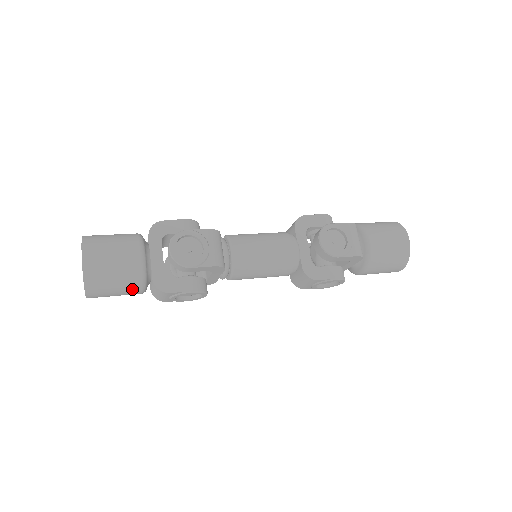
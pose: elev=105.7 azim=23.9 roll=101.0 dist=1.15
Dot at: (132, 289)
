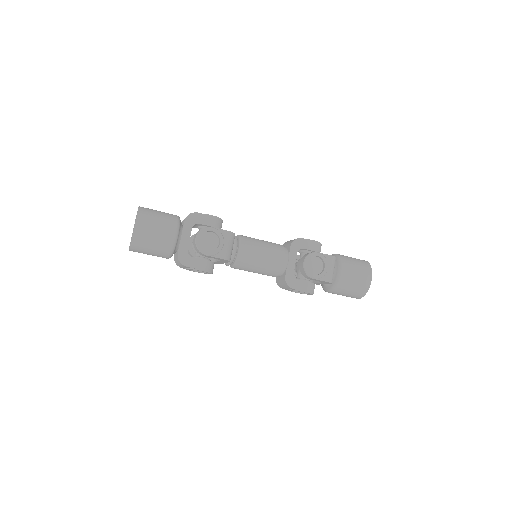
Dot at: (162, 255)
